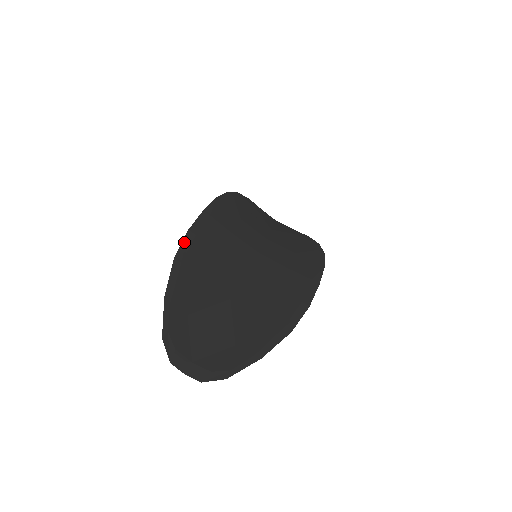
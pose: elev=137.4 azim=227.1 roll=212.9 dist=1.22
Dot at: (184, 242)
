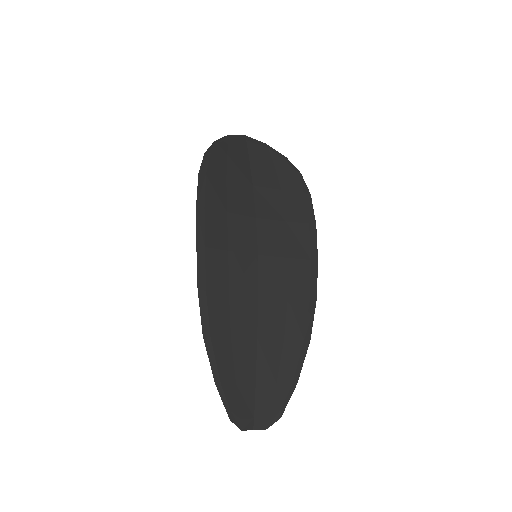
Dot at: (201, 310)
